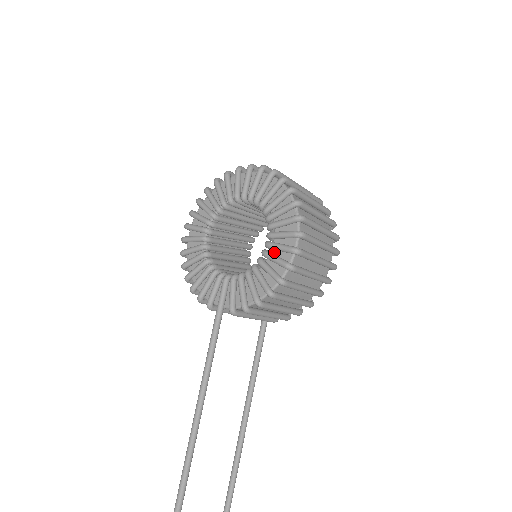
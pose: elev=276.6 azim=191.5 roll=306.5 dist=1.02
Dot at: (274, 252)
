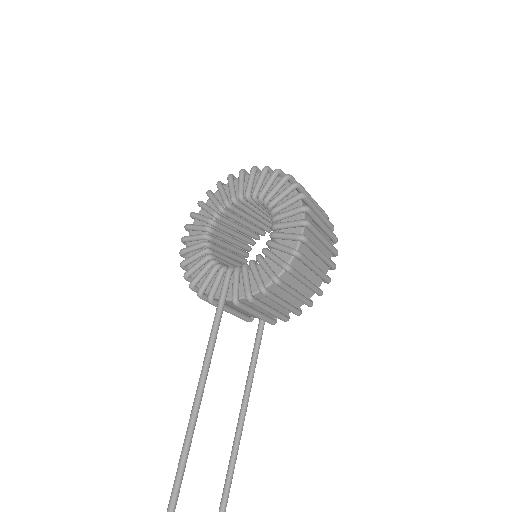
Dot at: (279, 242)
